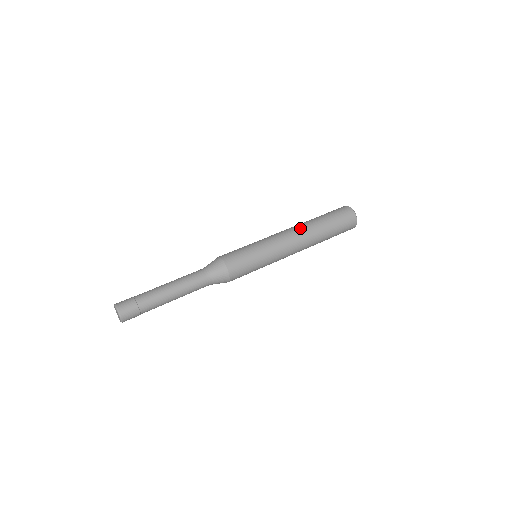
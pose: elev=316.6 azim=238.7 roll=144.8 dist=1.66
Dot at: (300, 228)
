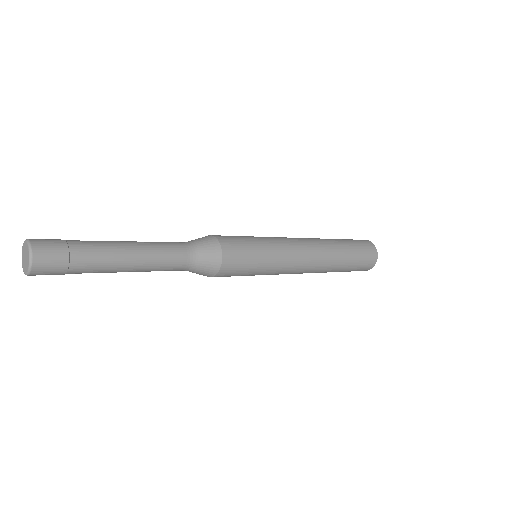
Dot at: occluded
